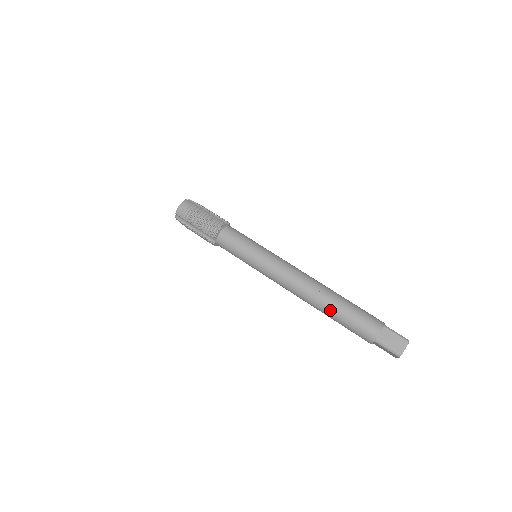
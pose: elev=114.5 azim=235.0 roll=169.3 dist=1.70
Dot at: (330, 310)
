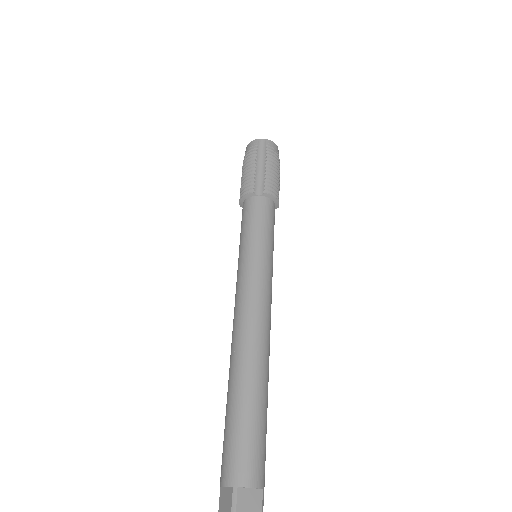
Dot at: occluded
